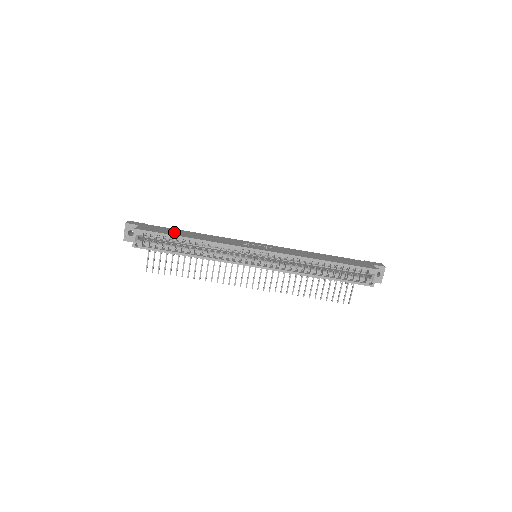
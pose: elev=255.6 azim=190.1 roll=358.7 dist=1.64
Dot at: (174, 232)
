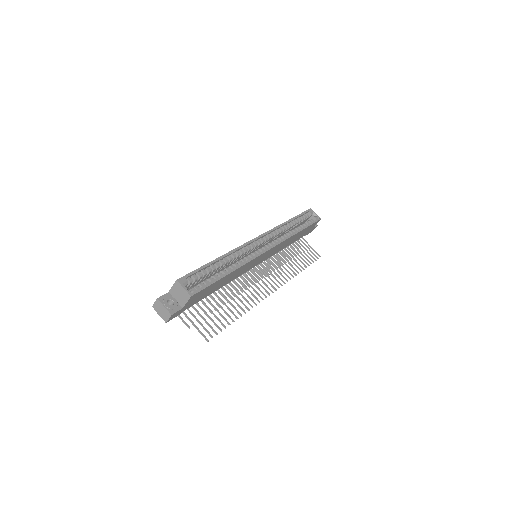
Dot at: occluded
